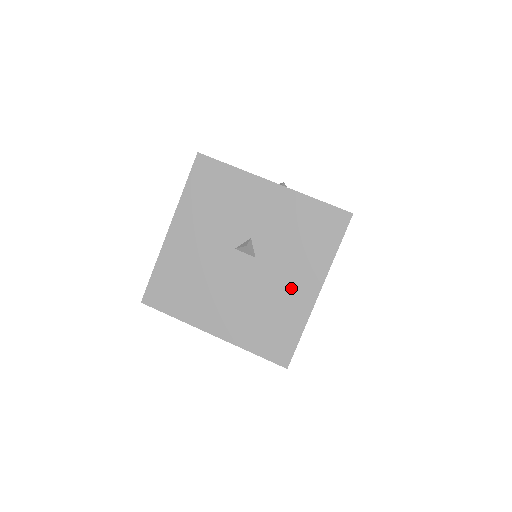
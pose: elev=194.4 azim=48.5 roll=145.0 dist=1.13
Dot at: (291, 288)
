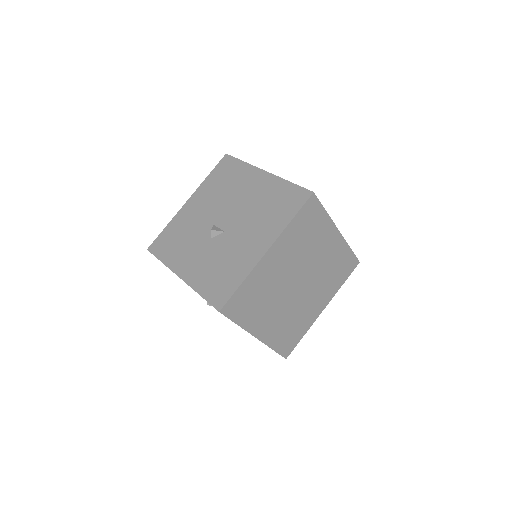
Dot at: occluded
